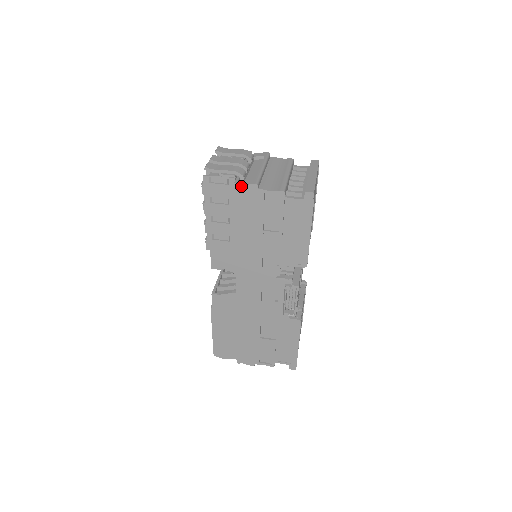
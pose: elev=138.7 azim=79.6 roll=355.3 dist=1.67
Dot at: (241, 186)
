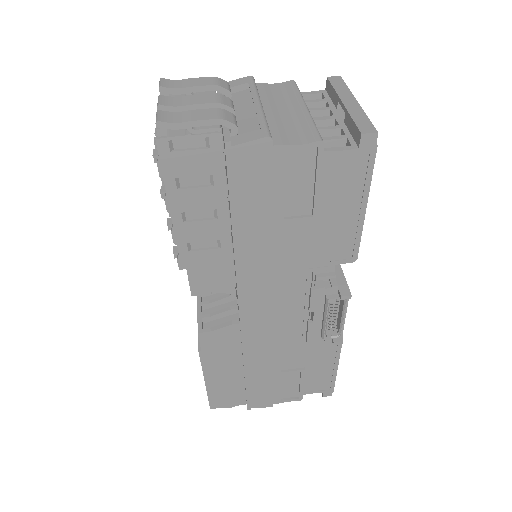
Dot at: (239, 146)
